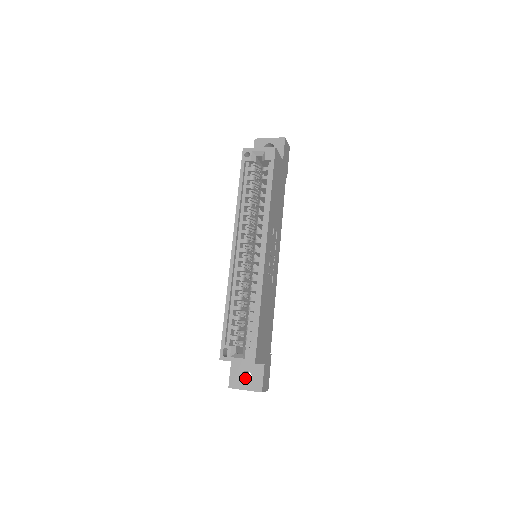
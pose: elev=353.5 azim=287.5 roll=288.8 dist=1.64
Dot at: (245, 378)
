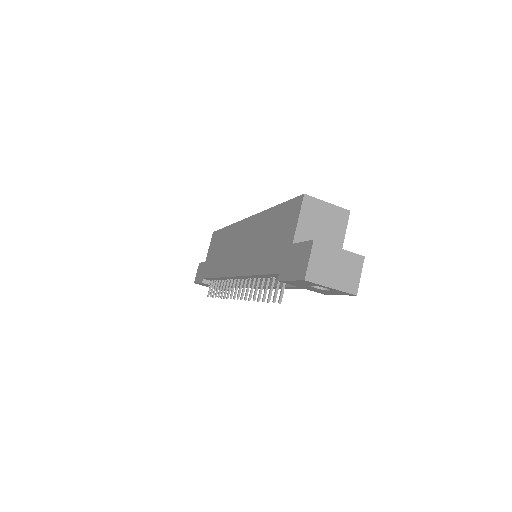
Dot at: occluded
